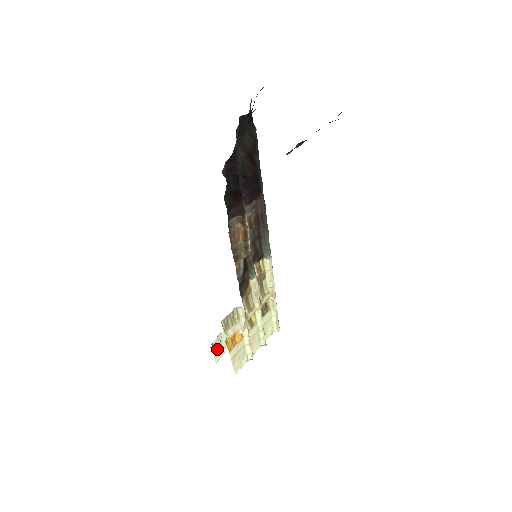
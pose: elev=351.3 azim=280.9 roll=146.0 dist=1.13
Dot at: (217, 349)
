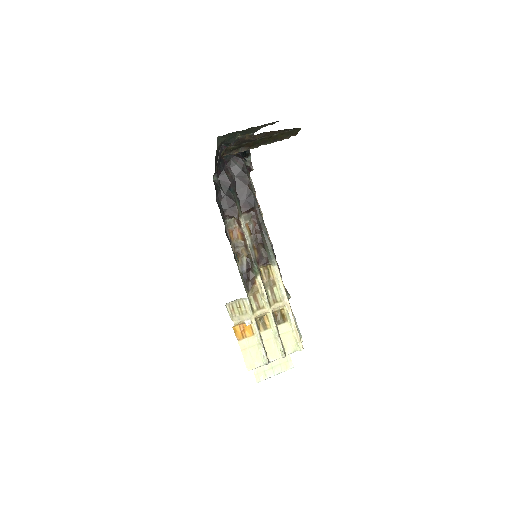
Dot at: (258, 368)
